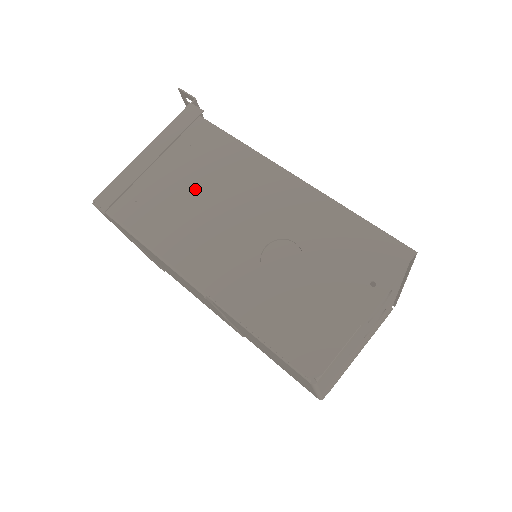
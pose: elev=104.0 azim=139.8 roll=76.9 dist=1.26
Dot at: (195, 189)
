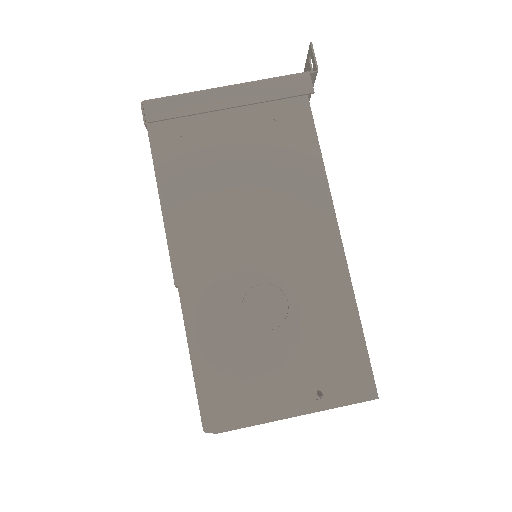
Dot at: (244, 172)
